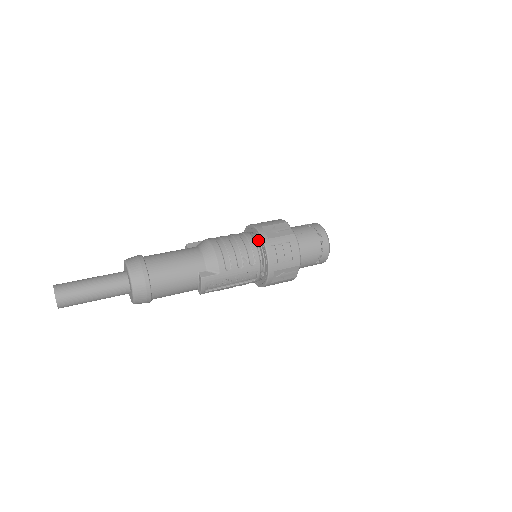
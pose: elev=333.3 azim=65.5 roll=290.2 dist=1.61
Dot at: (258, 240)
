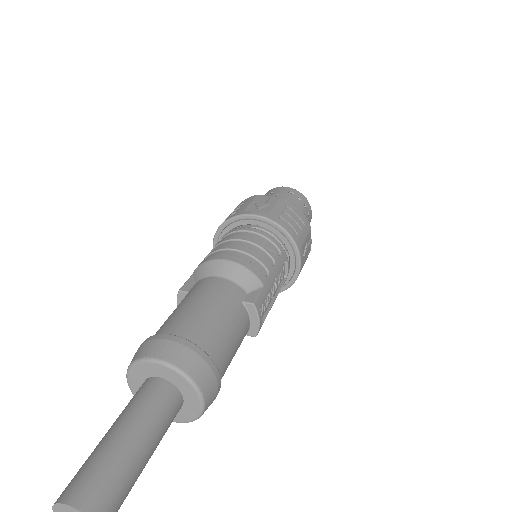
Dot at: (254, 227)
